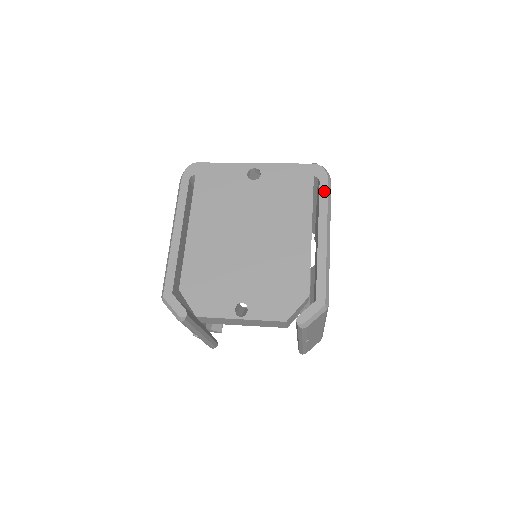
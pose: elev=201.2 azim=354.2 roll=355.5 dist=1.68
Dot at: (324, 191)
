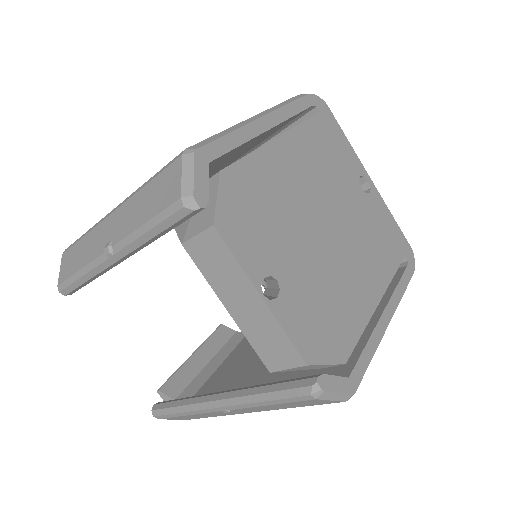
Dot at: (407, 278)
